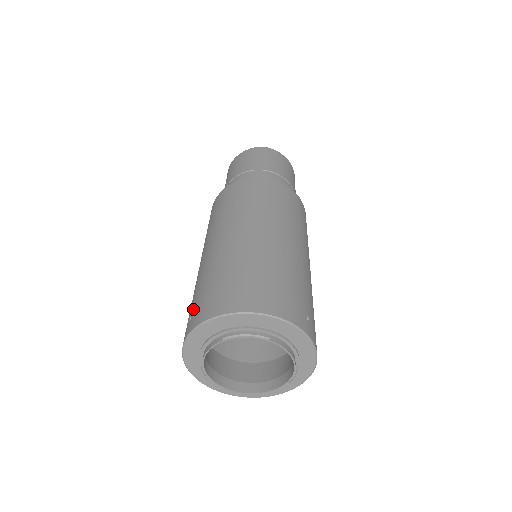
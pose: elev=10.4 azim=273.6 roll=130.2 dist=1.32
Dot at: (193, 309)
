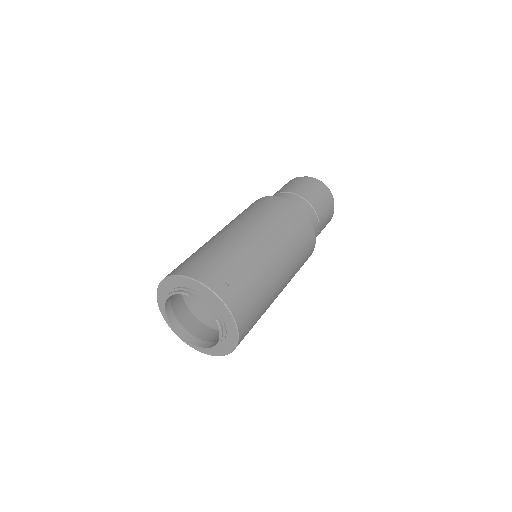
Dot at: occluded
